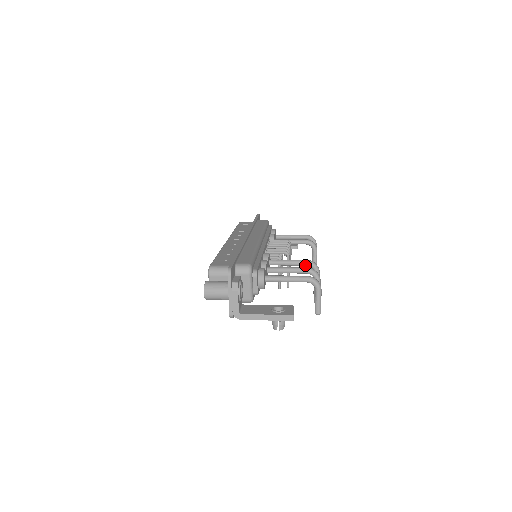
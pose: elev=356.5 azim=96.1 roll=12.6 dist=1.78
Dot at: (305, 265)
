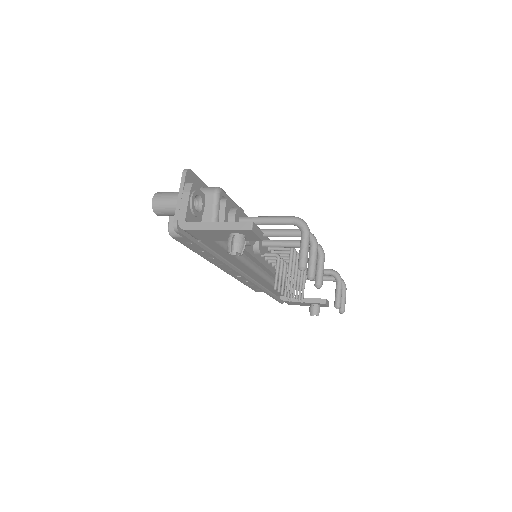
Dot at: occluded
